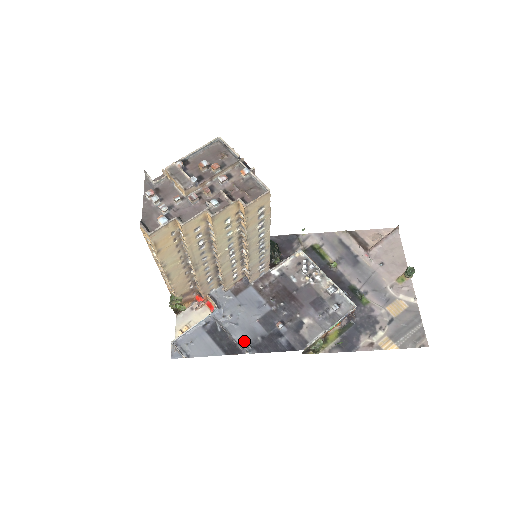
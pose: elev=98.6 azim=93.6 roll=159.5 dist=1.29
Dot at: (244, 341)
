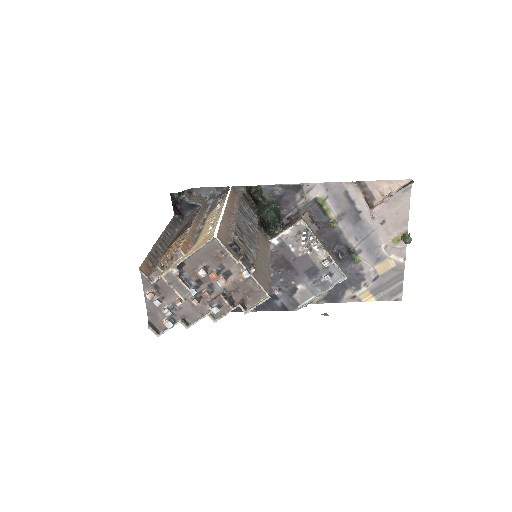
Dot at: occluded
